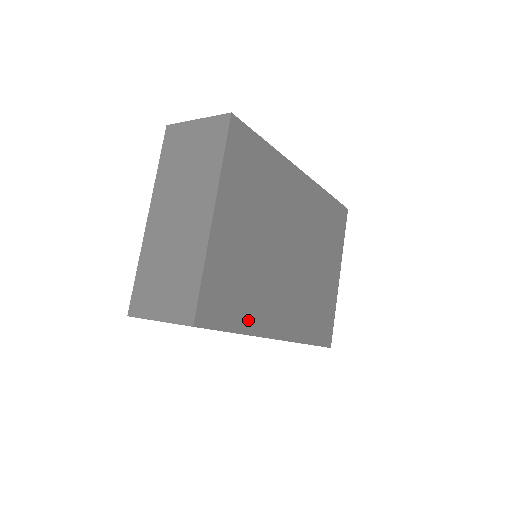
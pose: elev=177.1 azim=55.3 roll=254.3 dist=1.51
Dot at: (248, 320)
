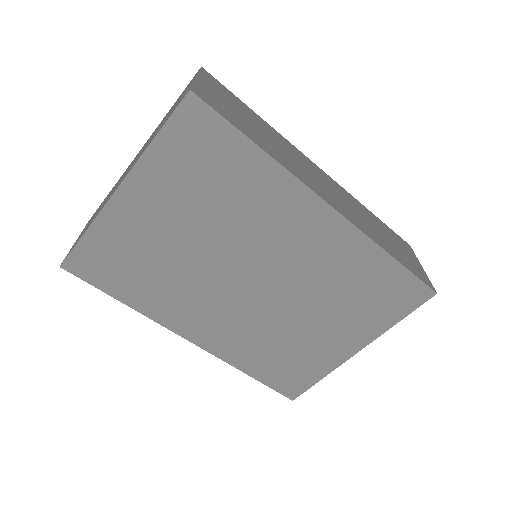
Dot at: (144, 301)
